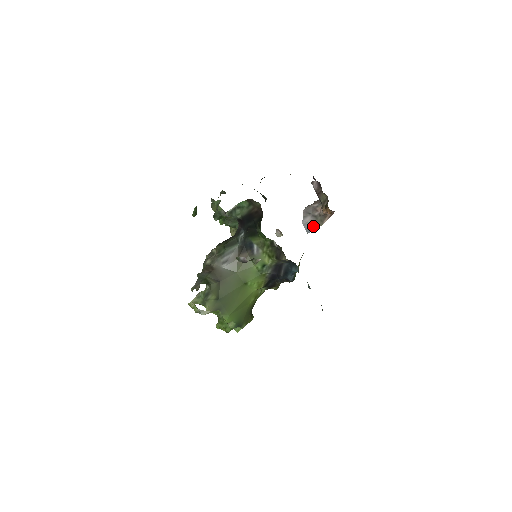
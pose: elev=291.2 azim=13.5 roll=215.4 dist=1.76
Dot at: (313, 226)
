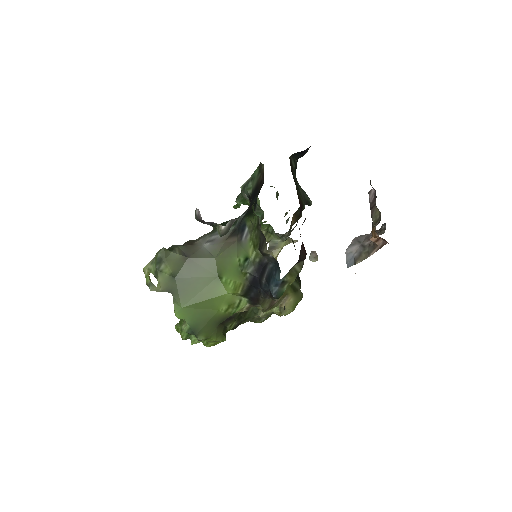
Dot at: (356, 258)
